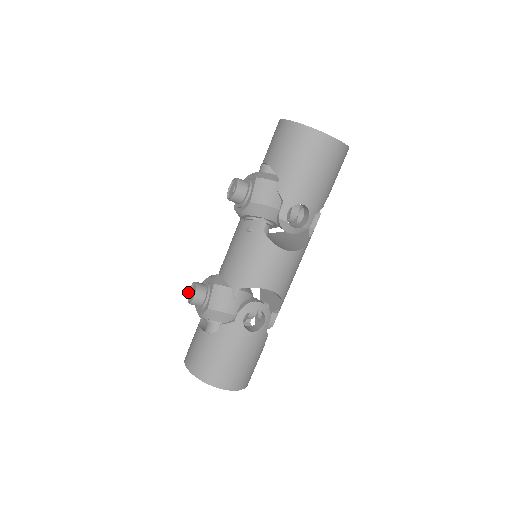
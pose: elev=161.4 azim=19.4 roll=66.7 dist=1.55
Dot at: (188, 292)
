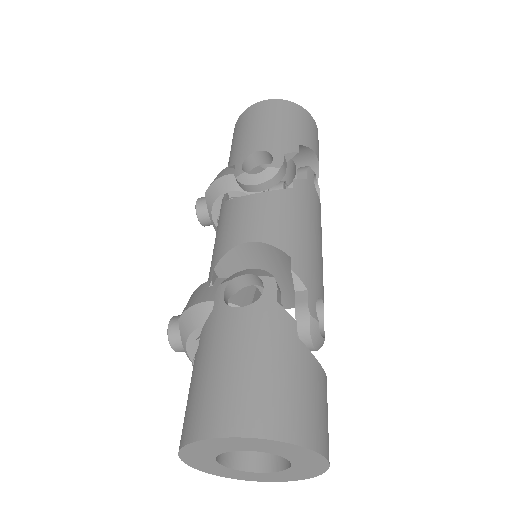
Dot at: occluded
